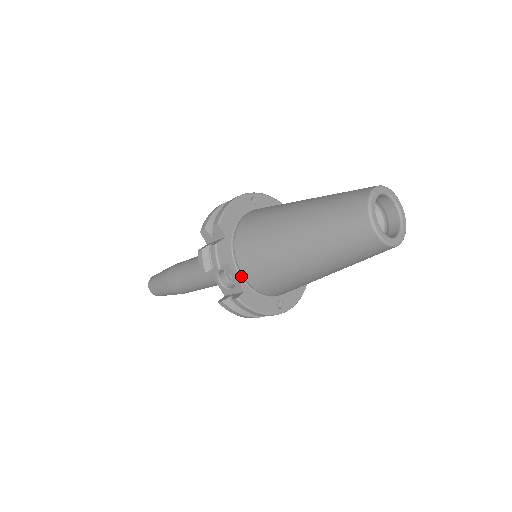
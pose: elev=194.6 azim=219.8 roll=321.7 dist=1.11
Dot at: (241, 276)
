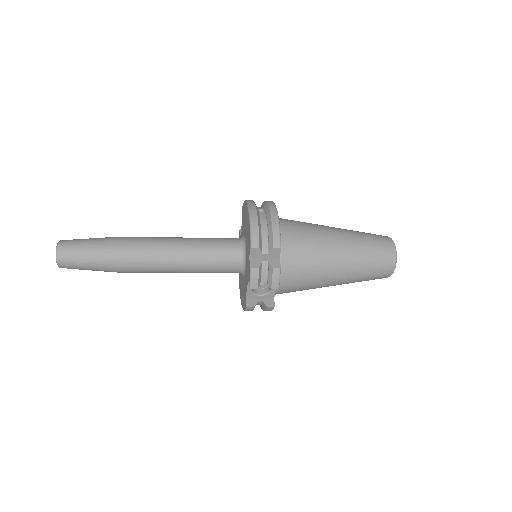
Dot at: occluded
